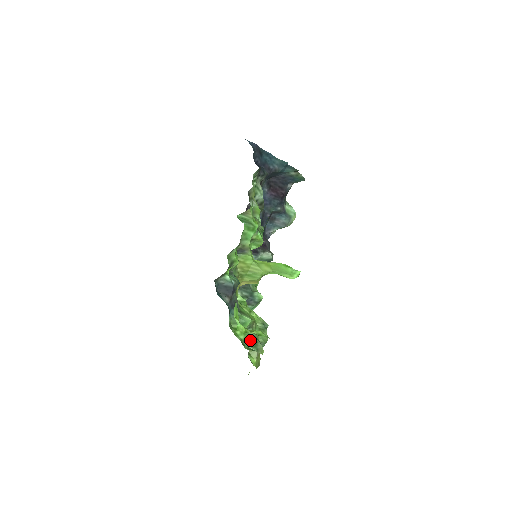
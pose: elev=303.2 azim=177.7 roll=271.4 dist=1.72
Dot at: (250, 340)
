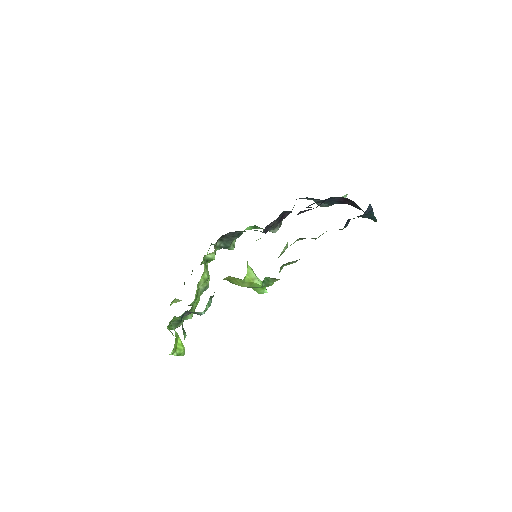
Dot at: (178, 321)
